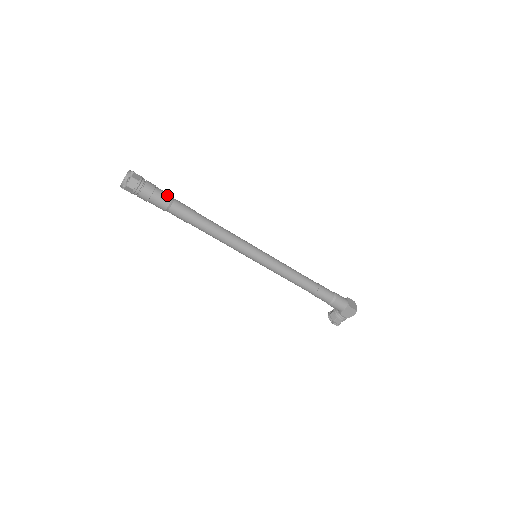
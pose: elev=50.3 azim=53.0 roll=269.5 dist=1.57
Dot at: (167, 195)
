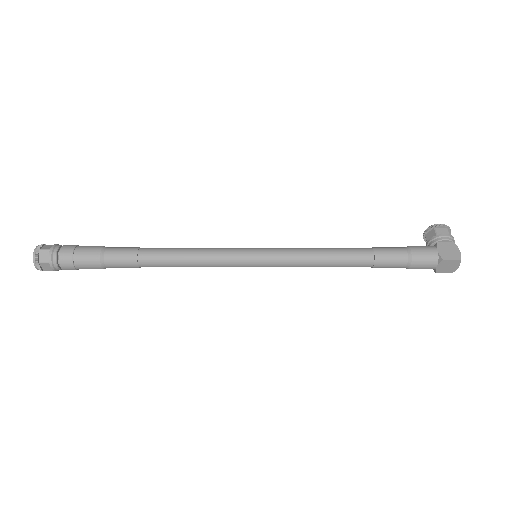
Dot at: (94, 268)
